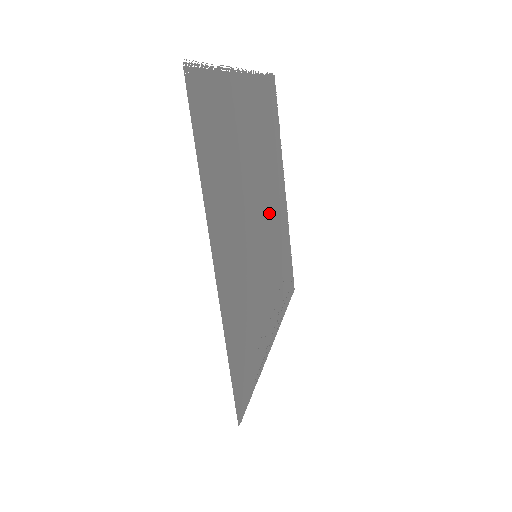
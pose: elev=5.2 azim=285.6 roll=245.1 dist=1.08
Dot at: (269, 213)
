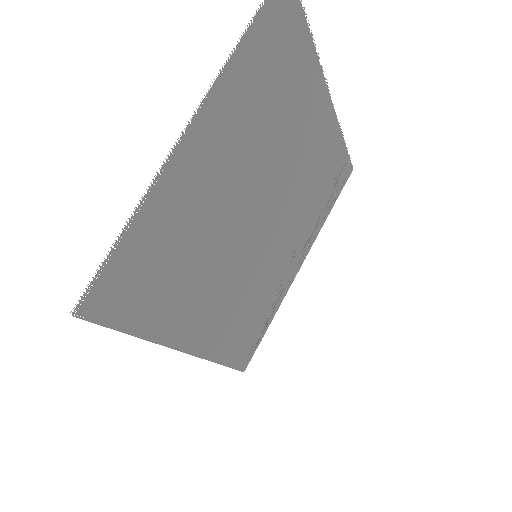
Dot at: (283, 183)
